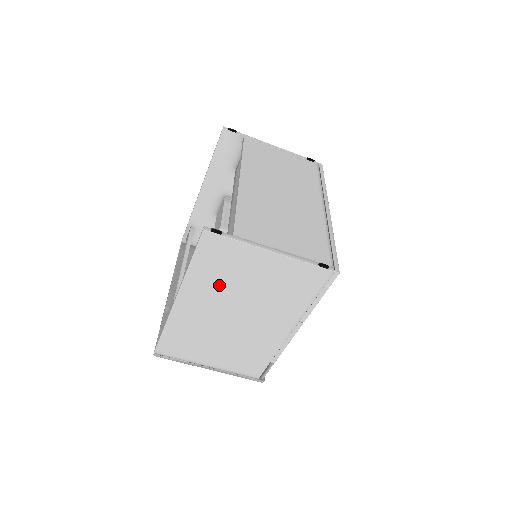
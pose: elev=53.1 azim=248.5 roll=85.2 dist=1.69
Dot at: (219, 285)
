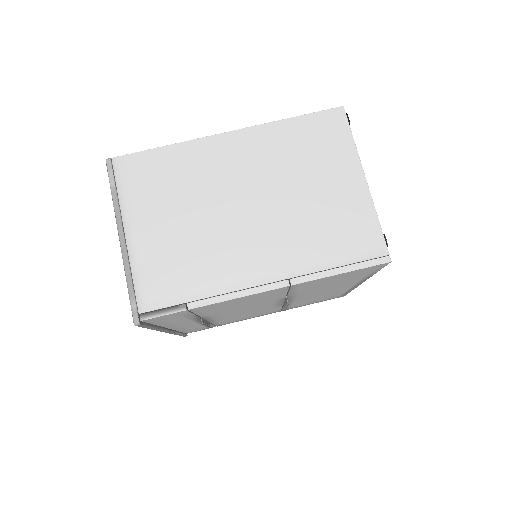
Dot at: (283, 160)
